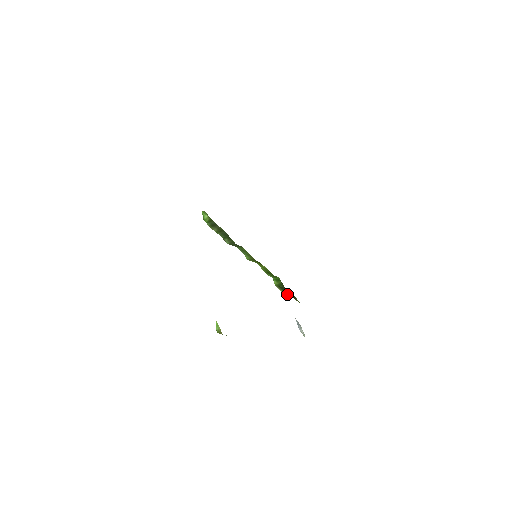
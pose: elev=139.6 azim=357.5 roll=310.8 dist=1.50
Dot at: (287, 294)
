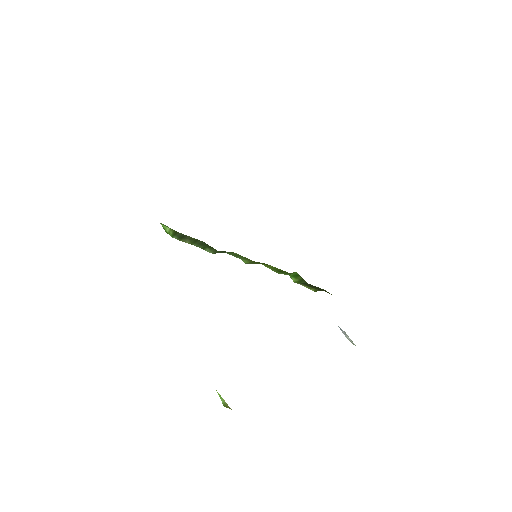
Dot at: (314, 288)
